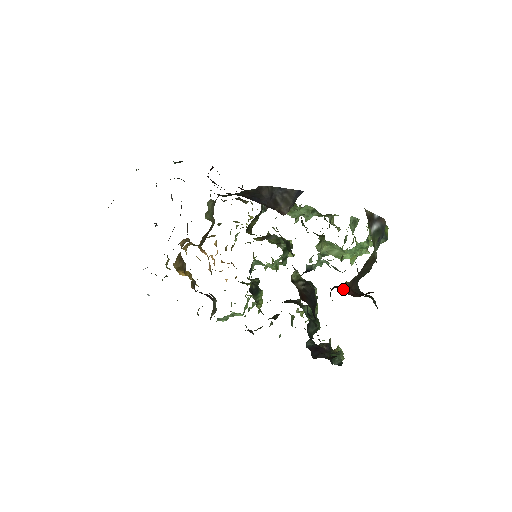
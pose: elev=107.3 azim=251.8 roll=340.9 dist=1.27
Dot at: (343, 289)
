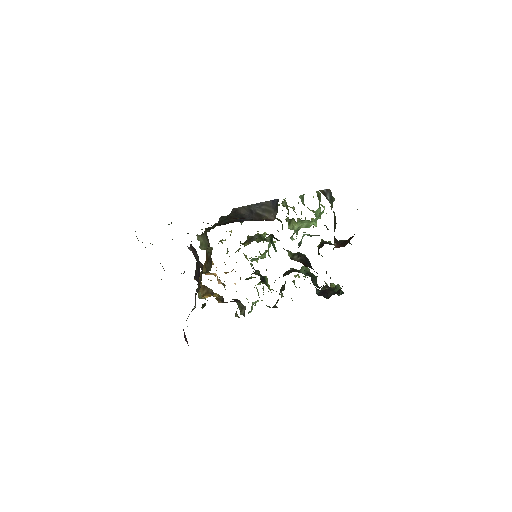
Dot at: occluded
